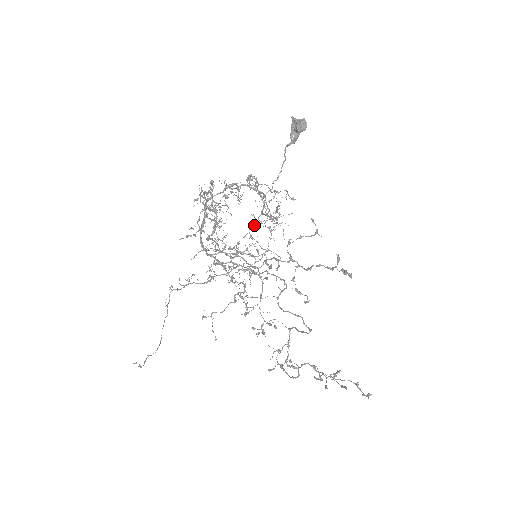
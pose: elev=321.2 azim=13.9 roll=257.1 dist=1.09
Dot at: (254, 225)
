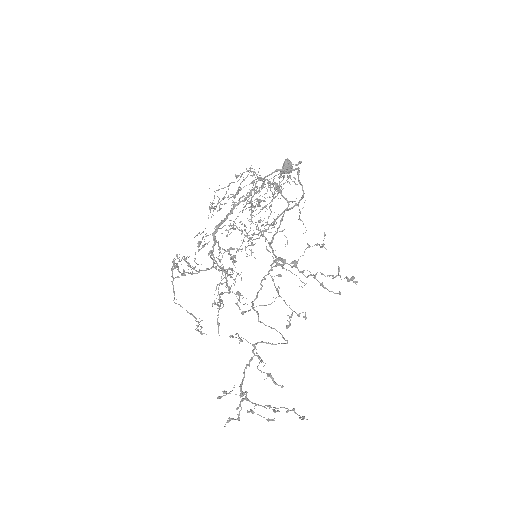
Dot at: (265, 225)
